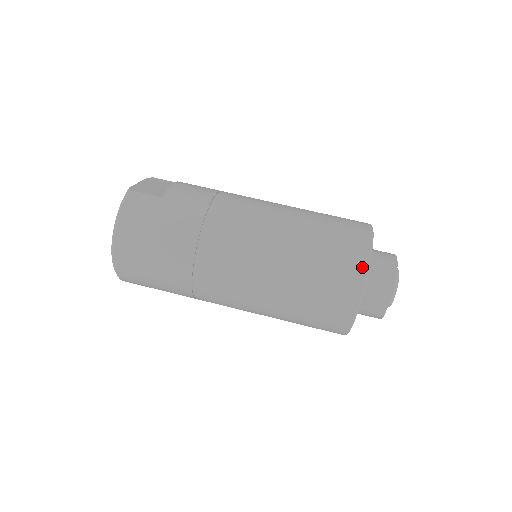
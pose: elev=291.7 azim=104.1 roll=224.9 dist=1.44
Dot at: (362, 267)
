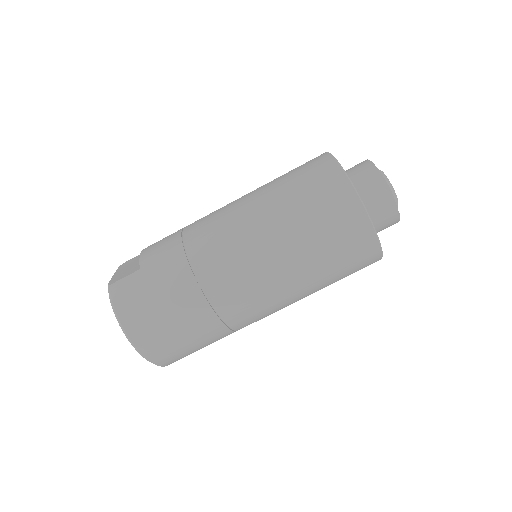
Dot at: (346, 188)
